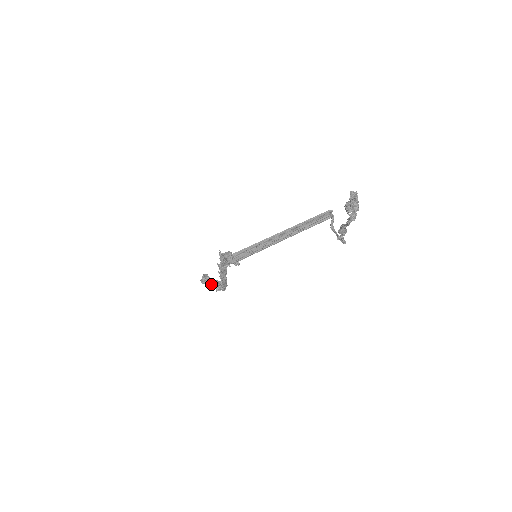
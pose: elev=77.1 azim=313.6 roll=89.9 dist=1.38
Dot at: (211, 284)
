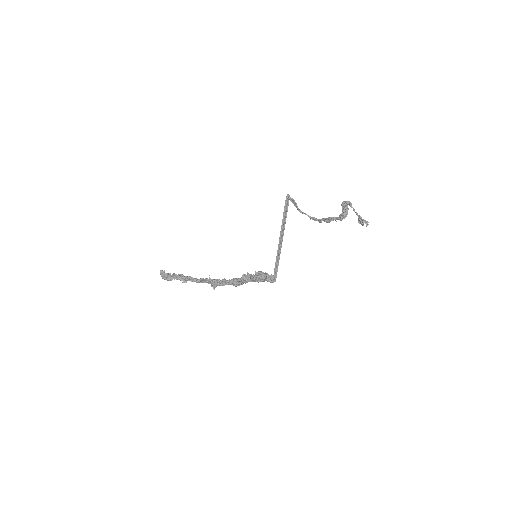
Dot at: (188, 280)
